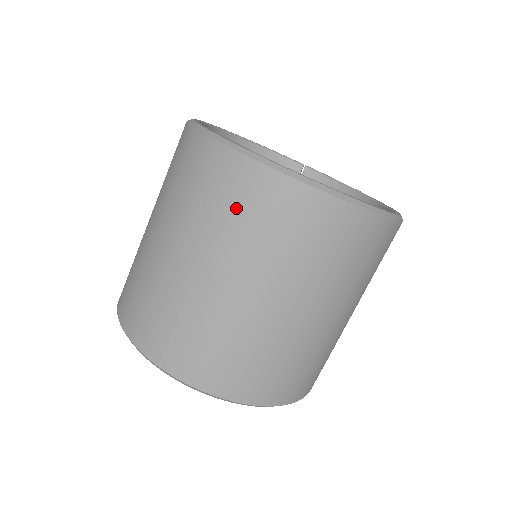
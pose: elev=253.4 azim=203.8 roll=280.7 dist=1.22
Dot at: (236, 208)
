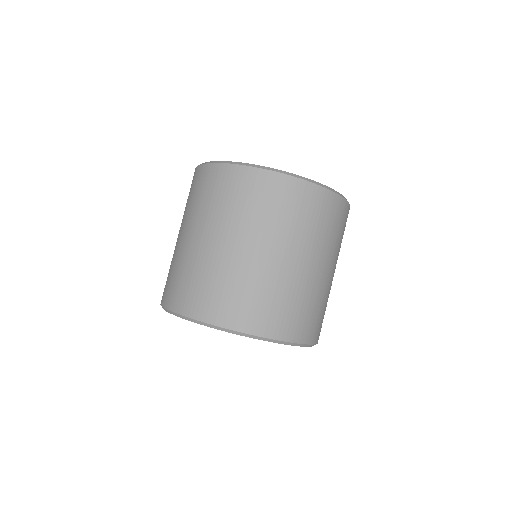
Dot at: (243, 198)
